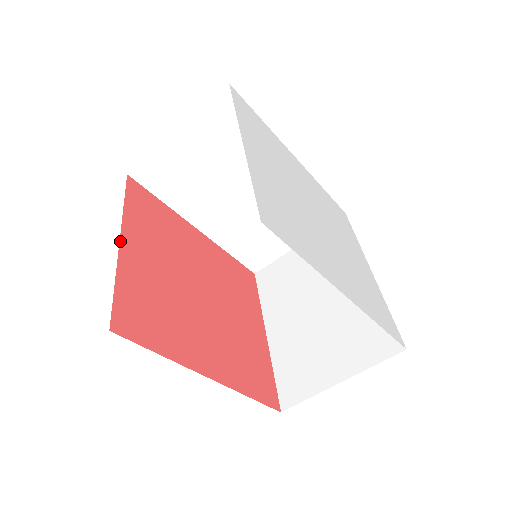
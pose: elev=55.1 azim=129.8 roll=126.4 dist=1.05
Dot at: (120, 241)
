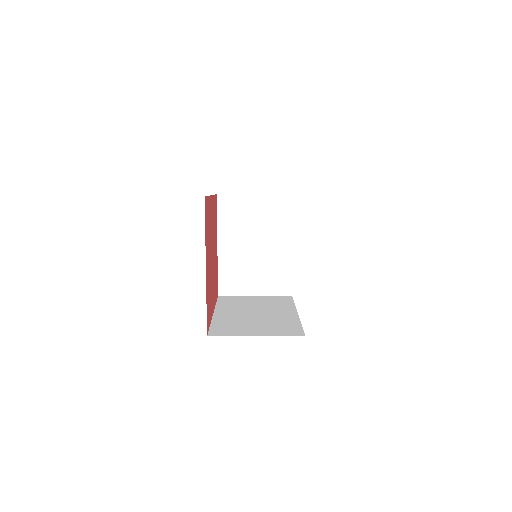
Dot at: (206, 270)
